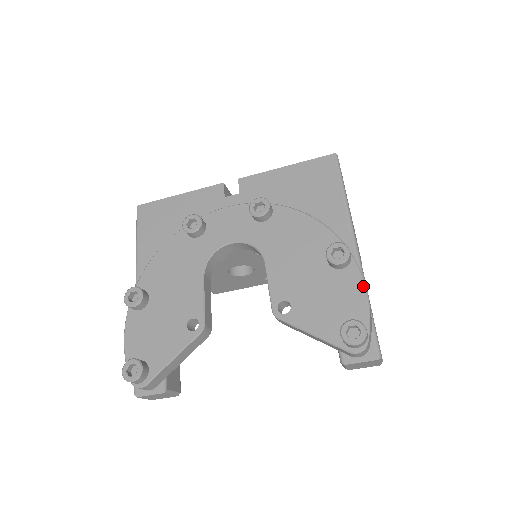
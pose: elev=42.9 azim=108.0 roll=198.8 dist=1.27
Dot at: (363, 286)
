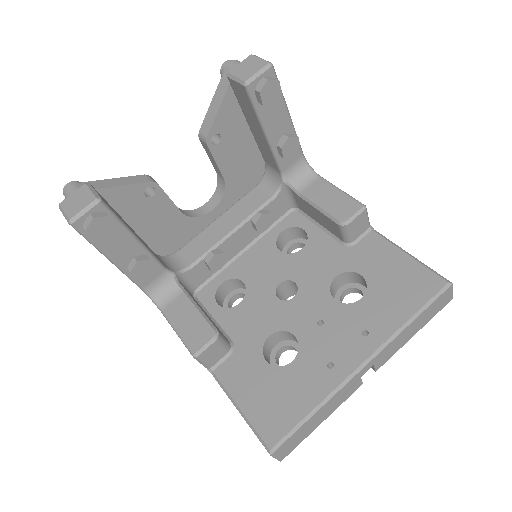
Dot at: occluded
